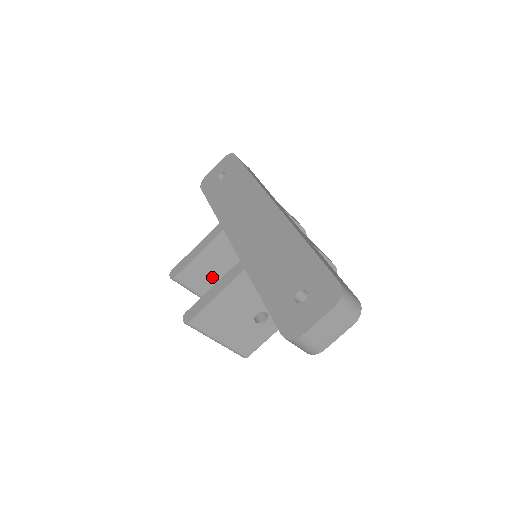
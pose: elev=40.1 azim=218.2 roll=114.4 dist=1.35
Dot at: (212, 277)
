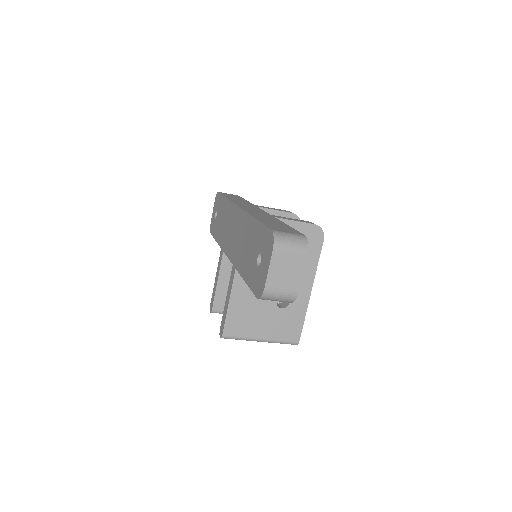
Dot at: occluded
